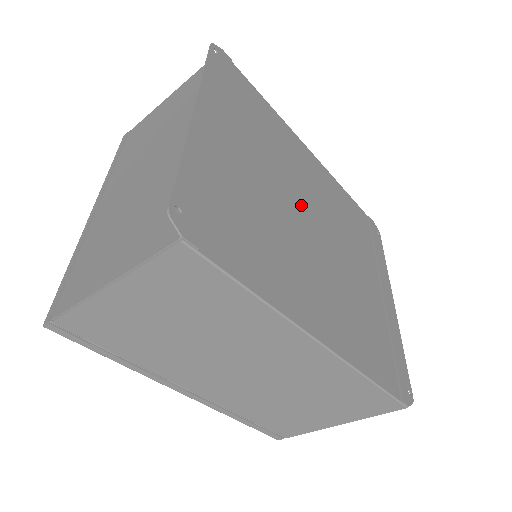
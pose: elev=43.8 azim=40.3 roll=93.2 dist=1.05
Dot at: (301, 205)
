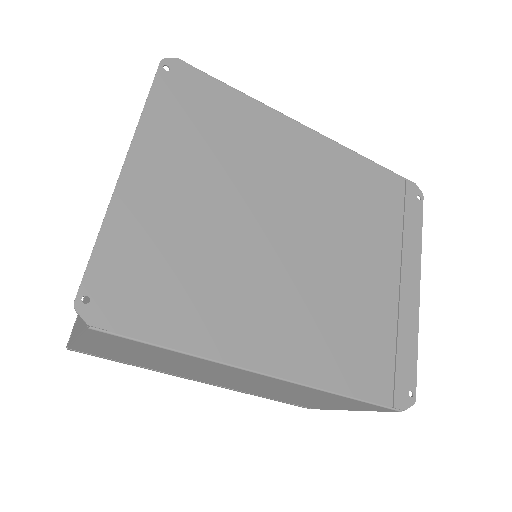
Dot at: (275, 216)
